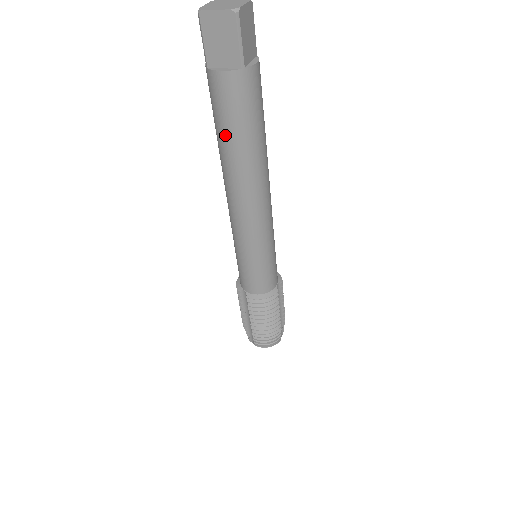
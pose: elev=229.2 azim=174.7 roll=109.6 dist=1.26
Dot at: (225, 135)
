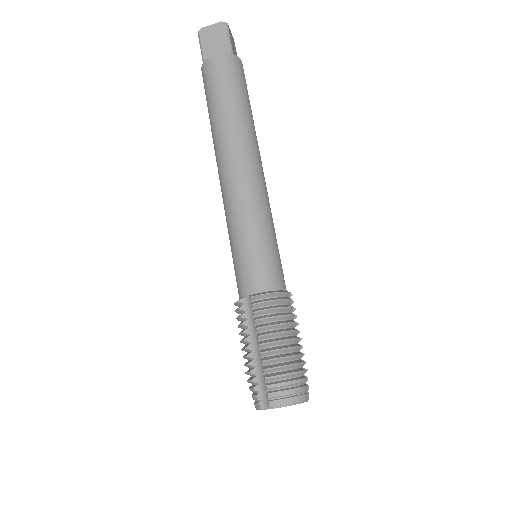
Dot at: (219, 103)
